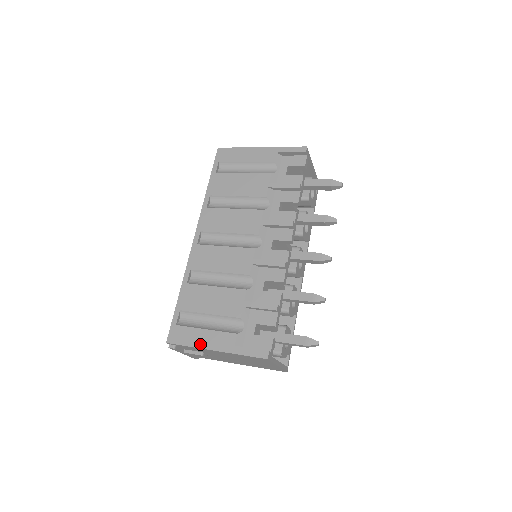
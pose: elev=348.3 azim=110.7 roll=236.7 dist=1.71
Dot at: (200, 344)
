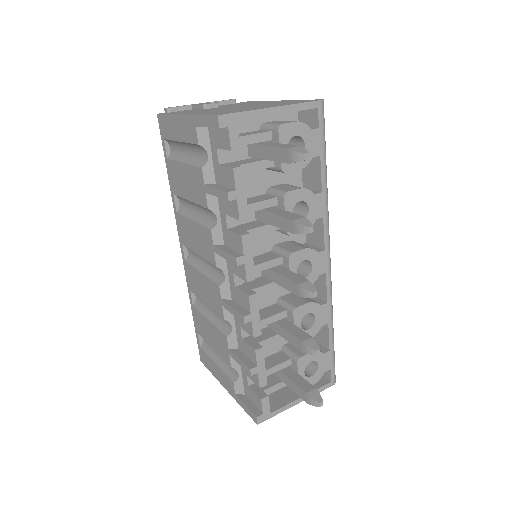
Dot at: (216, 376)
